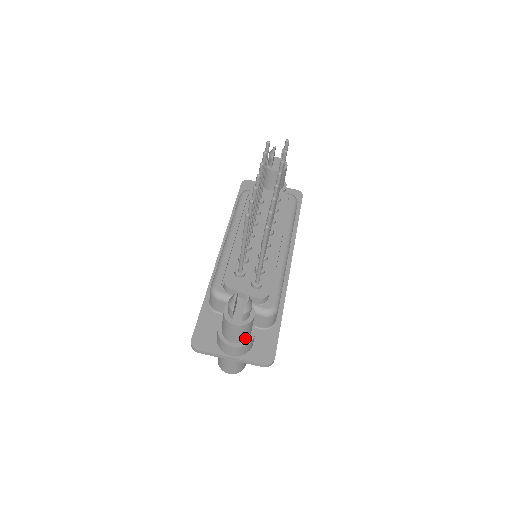
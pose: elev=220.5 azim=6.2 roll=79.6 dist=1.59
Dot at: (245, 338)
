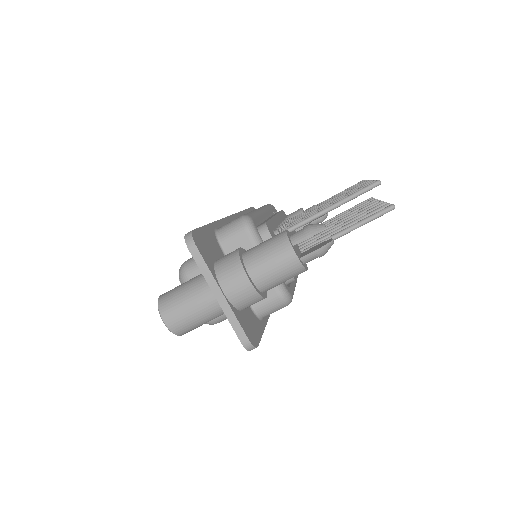
Dot at: (267, 285)
